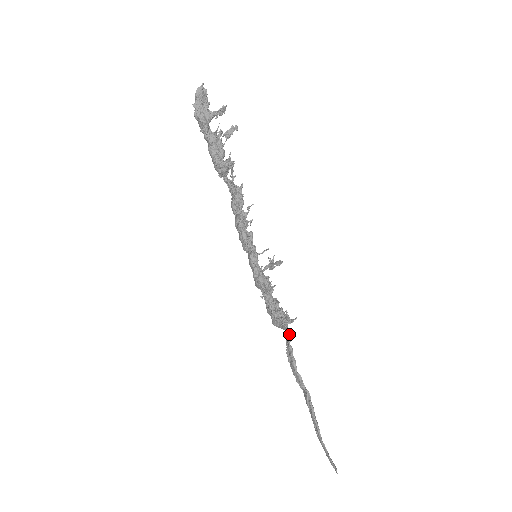
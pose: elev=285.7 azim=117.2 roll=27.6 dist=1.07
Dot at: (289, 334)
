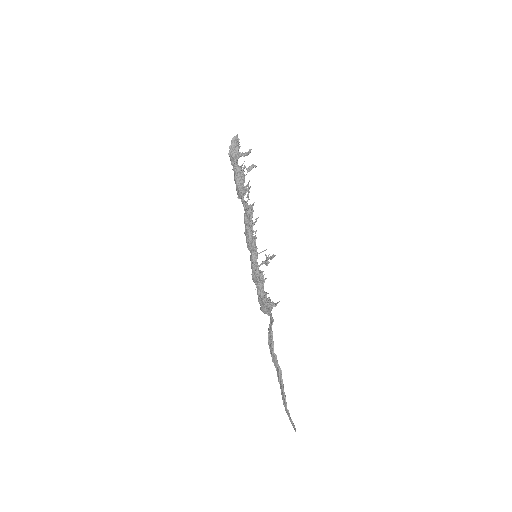
Dot at: (272, 319)
